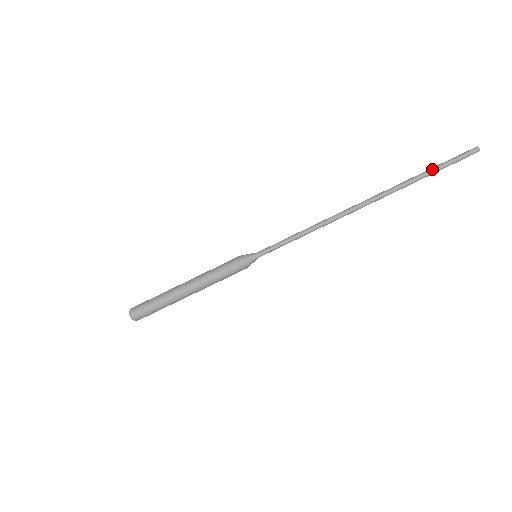
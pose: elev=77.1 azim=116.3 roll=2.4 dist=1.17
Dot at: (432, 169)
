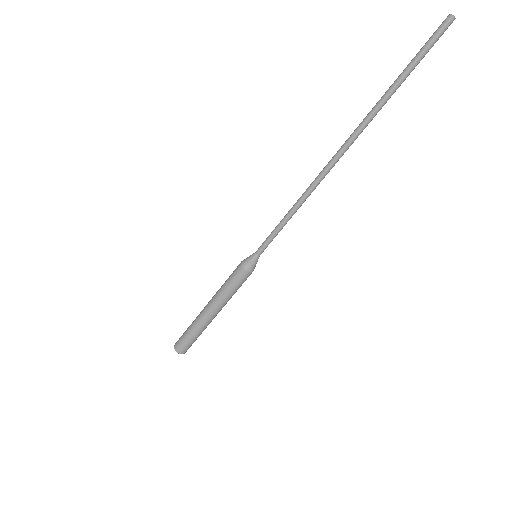
Dot at: (404, 77)
